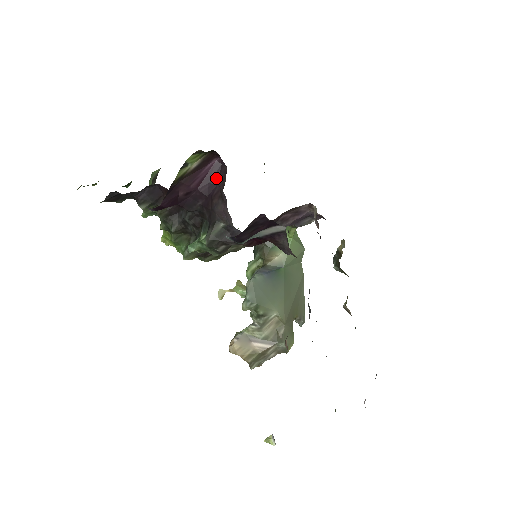
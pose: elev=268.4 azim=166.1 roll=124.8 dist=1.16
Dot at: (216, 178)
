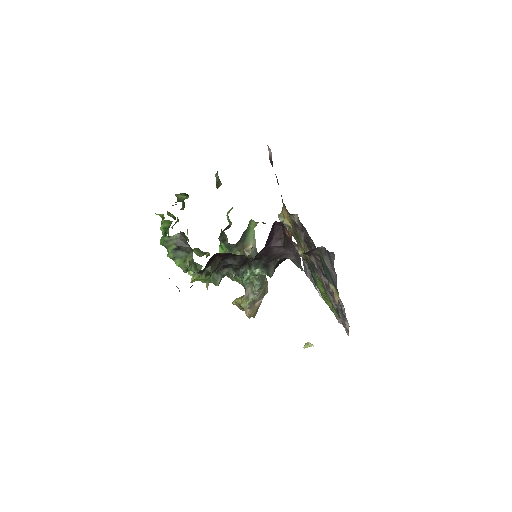
Dot at: (272, 235)
